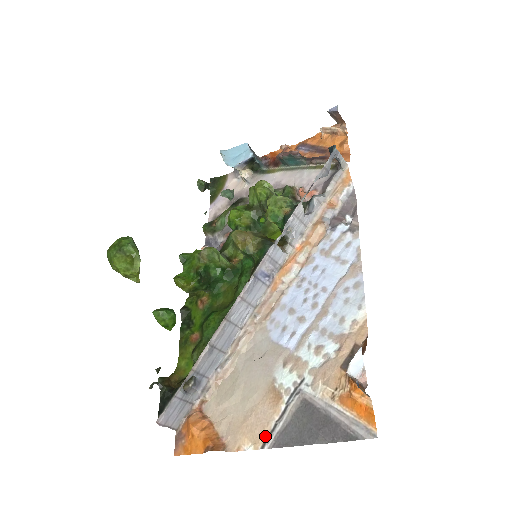
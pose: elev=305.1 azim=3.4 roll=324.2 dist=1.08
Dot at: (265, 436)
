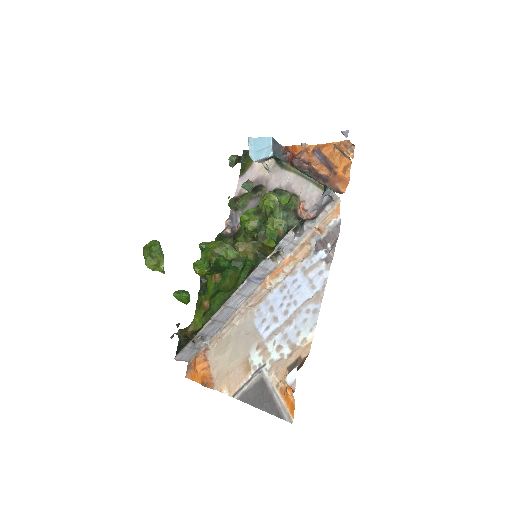
Dot at: (236, 390)
